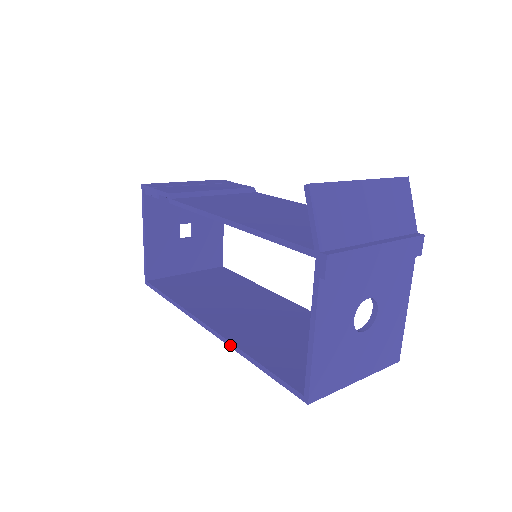
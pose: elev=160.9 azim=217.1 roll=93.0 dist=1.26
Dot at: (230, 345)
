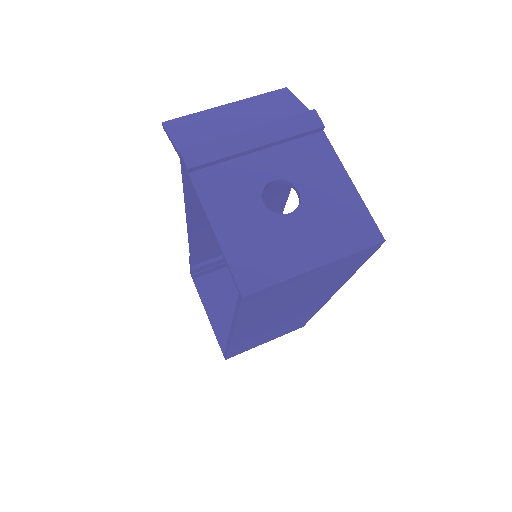
Dot at: (232, 327)
